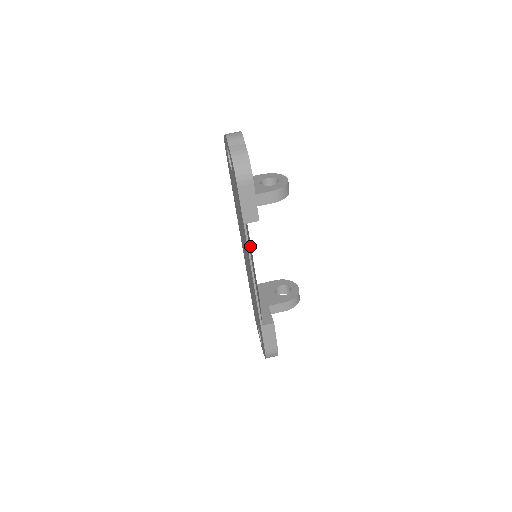
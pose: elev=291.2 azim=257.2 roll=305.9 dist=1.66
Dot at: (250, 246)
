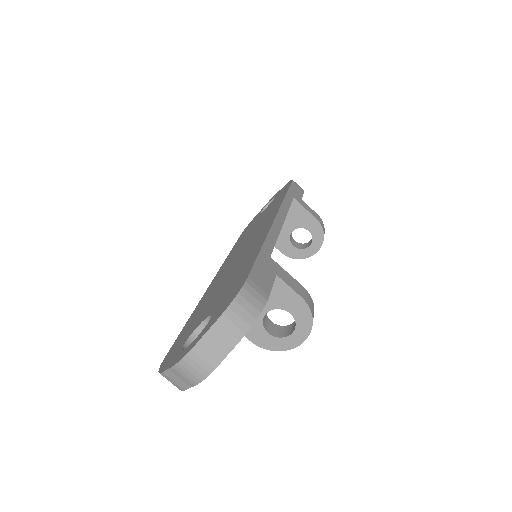
Dot at: occluded
